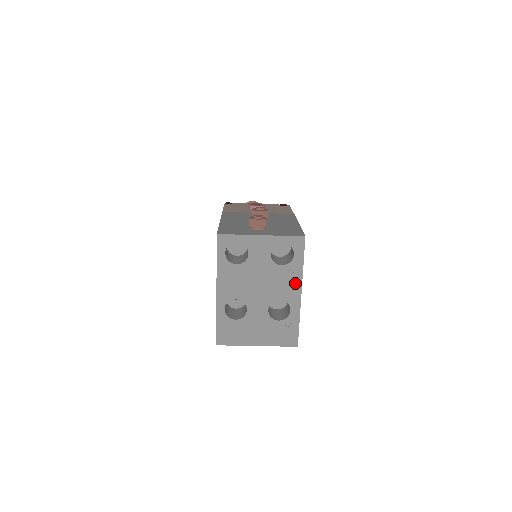
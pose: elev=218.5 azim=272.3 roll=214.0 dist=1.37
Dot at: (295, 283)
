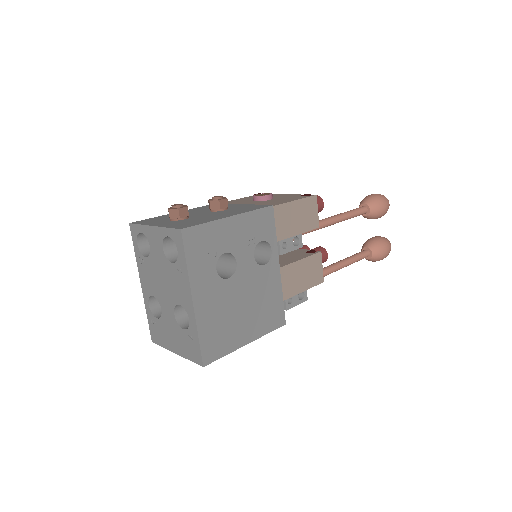
Dot at: (186, 286)
